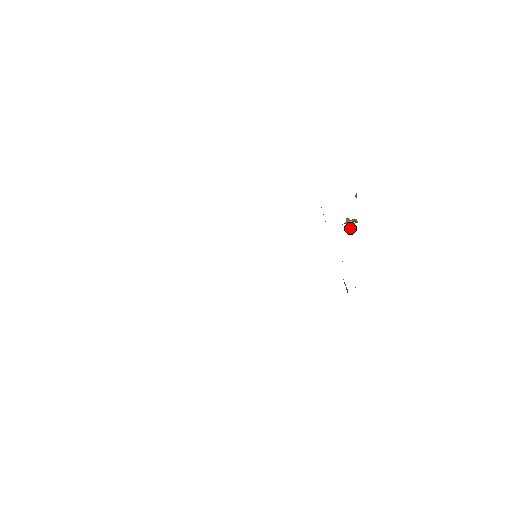
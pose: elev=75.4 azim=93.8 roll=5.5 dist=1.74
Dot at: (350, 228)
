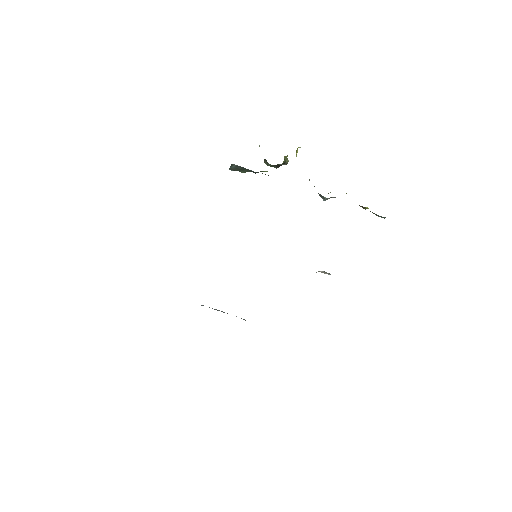
Dot at: occluded
